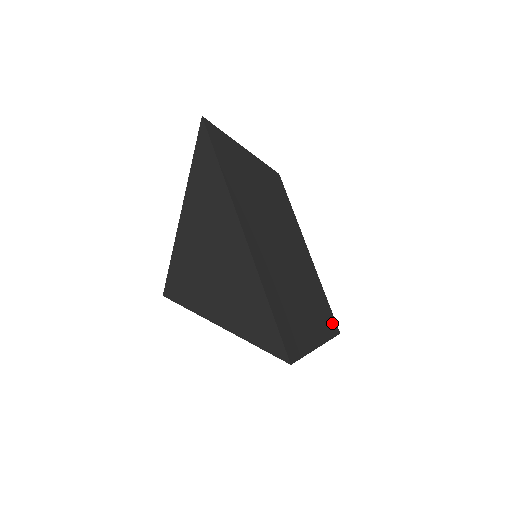
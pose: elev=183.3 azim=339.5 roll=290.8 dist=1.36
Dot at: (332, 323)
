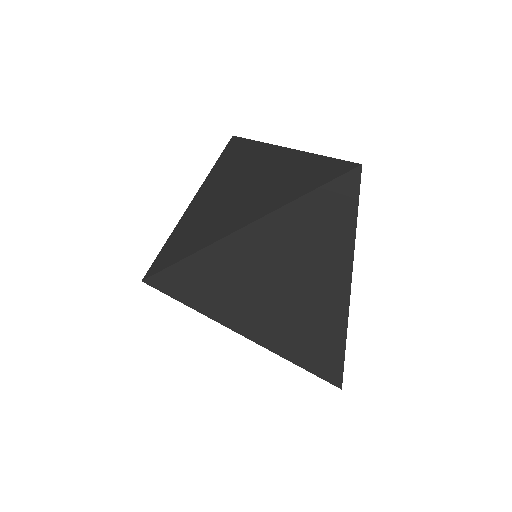
Dot at: occluded
